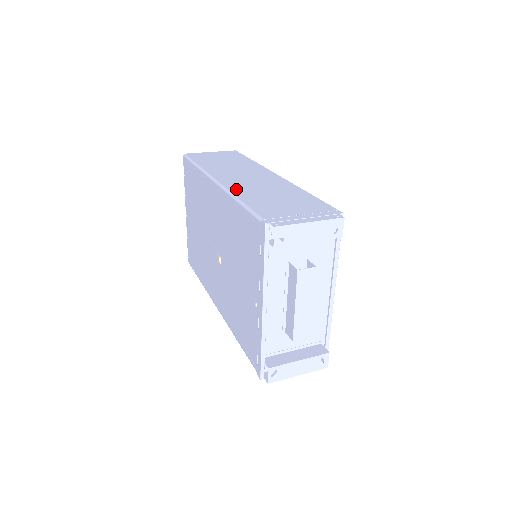
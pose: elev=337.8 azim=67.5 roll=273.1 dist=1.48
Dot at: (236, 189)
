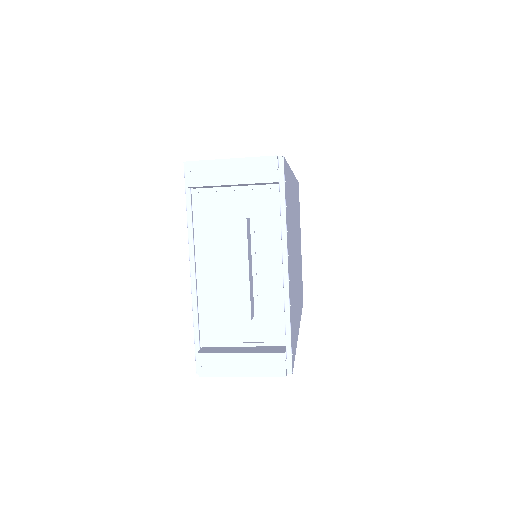
Dot at: occluded
